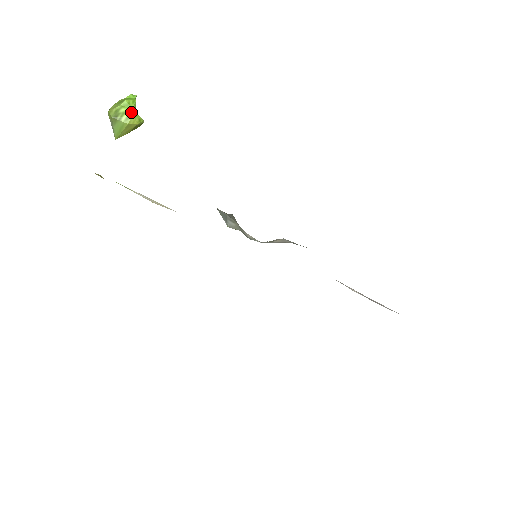
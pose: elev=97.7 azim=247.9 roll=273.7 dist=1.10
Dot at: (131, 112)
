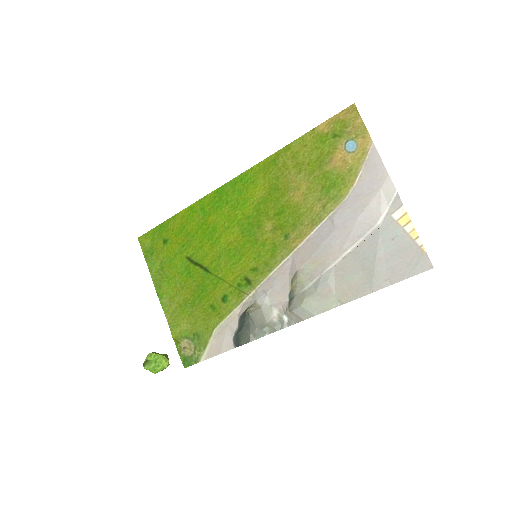
Dot at: (163, 369)
